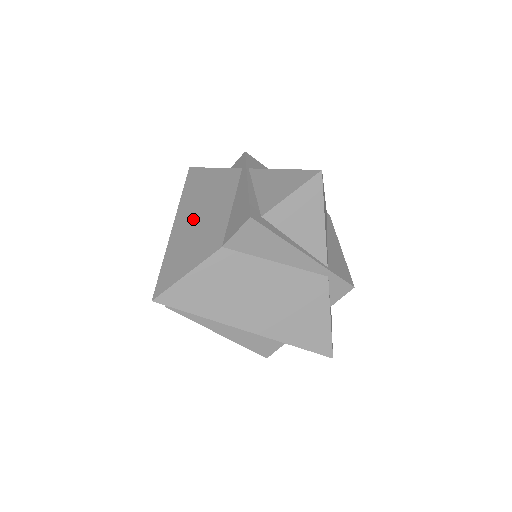
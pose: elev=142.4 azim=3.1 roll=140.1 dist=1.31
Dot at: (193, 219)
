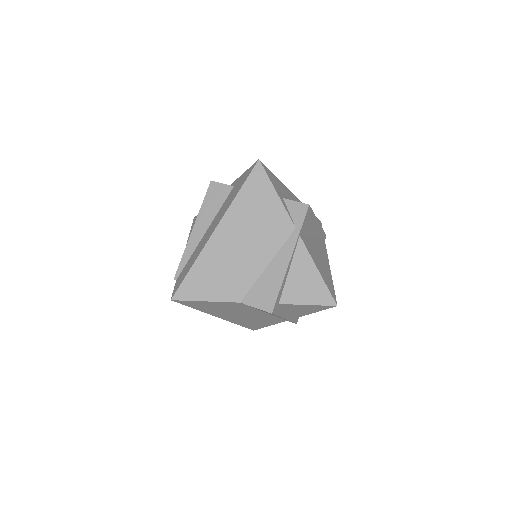
Dot at: (233, 244)
